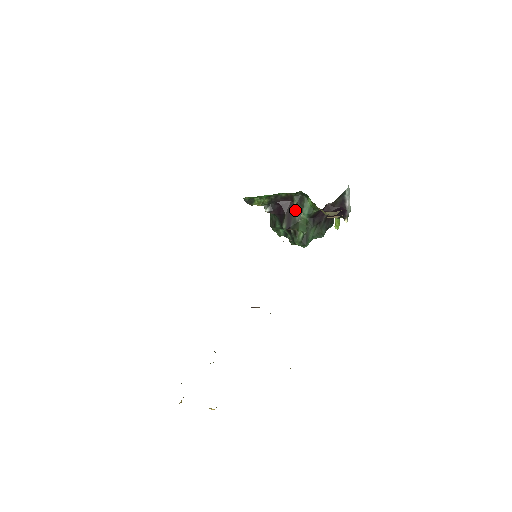
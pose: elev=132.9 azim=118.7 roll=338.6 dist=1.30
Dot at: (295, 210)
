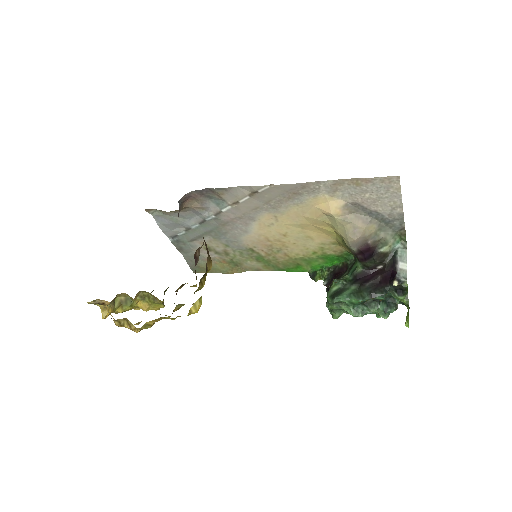
Dot at: (344, 274)
